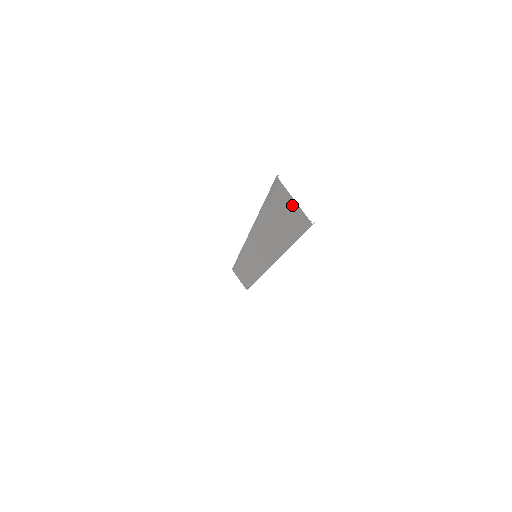
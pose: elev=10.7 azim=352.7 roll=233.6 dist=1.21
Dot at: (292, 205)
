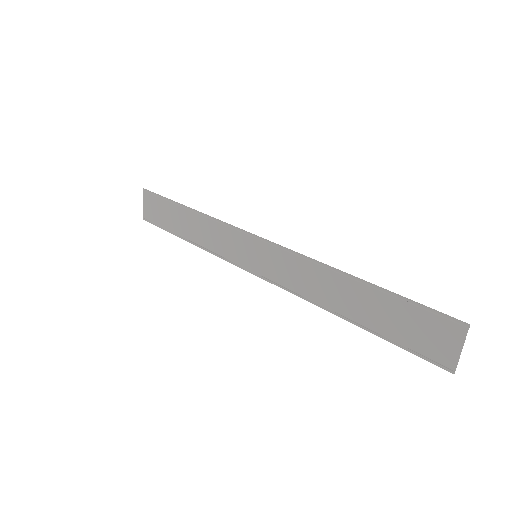
Dot at: (449, 345)
